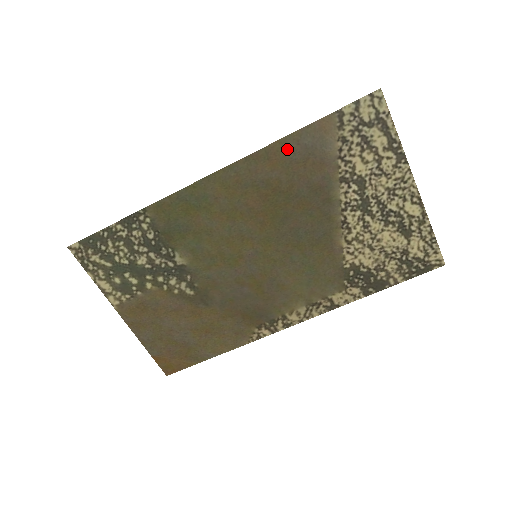
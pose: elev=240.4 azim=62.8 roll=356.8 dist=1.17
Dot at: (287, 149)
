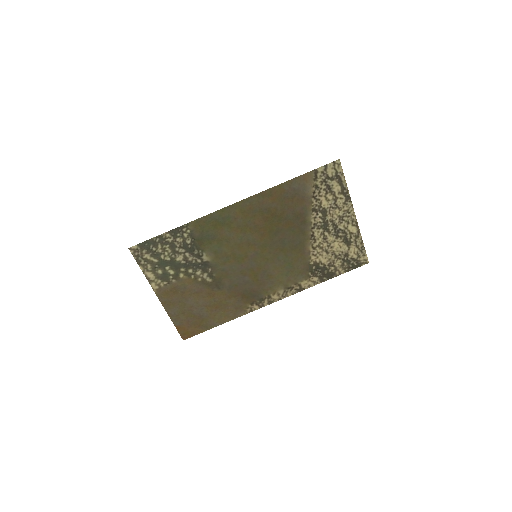
Dot at: (283, 190)
